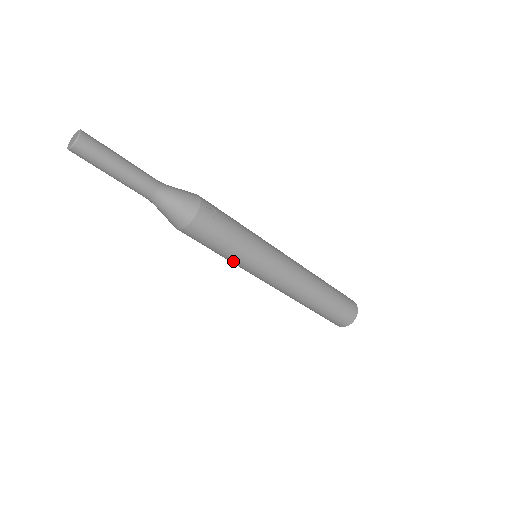
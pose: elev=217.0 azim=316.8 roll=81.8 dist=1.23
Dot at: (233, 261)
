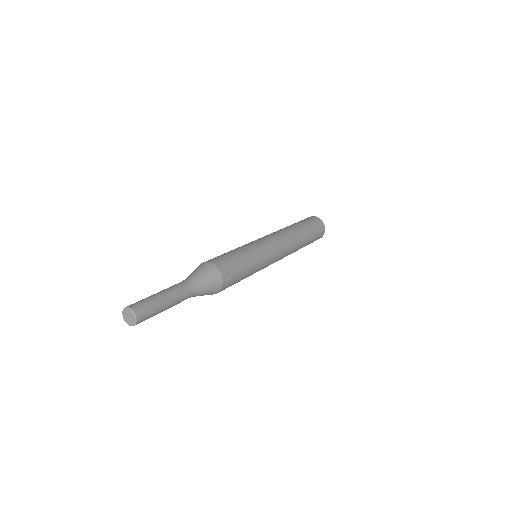
Dot at: occluded
